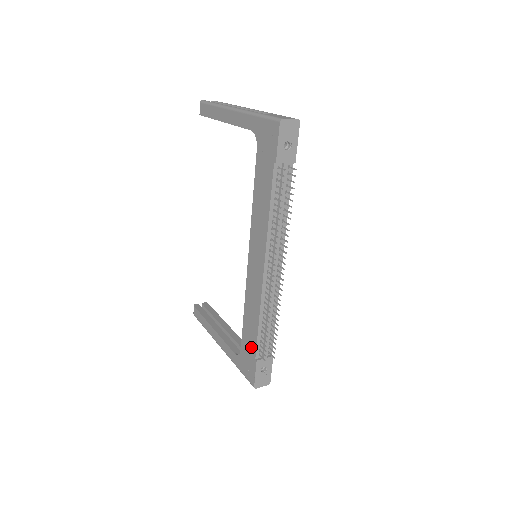
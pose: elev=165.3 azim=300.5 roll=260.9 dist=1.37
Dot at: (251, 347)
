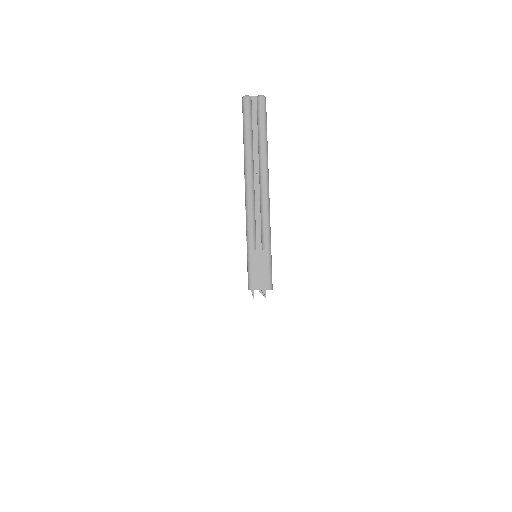
Dot at: occluded
